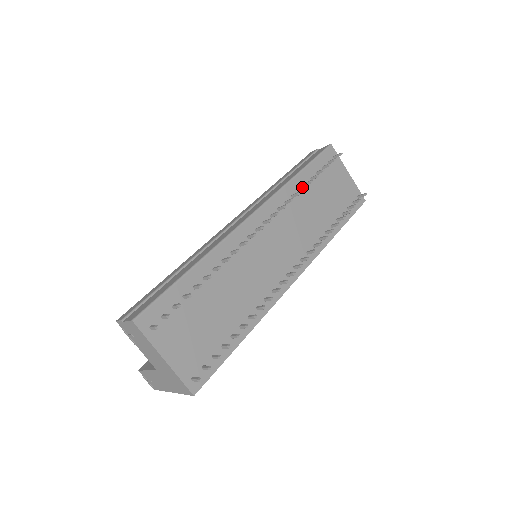
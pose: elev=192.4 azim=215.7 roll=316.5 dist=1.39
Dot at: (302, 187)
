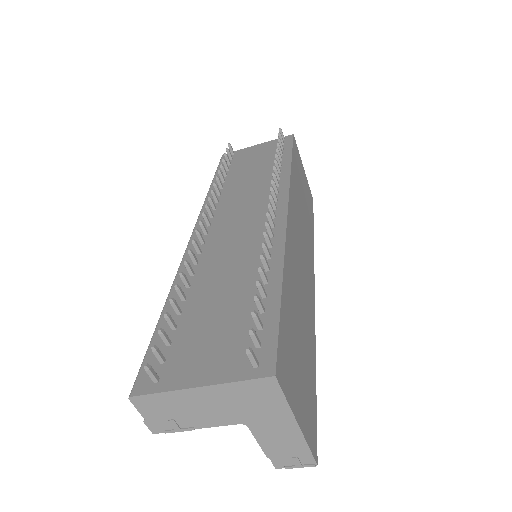
Dot at: occluded
